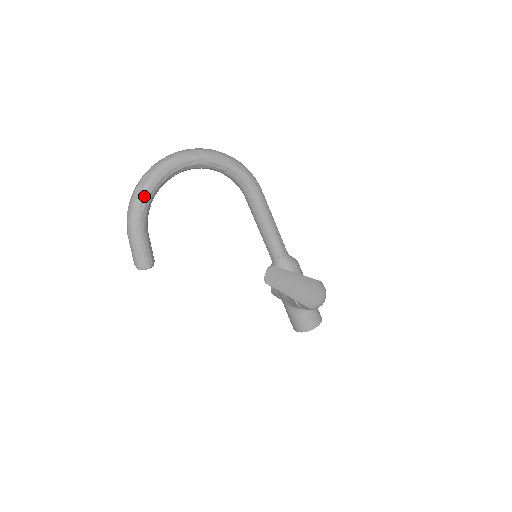
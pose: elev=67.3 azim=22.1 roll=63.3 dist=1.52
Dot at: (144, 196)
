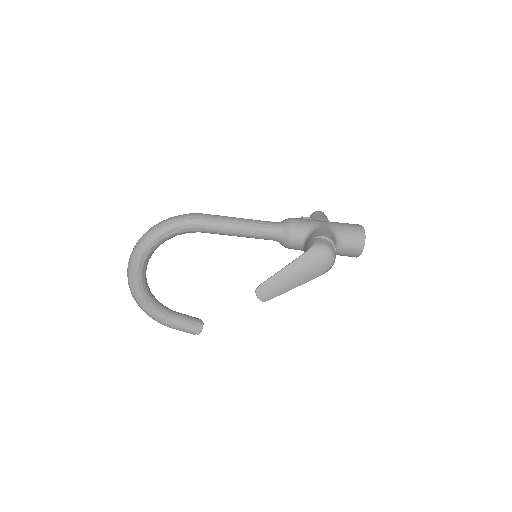
Dot at: (146, 308)
